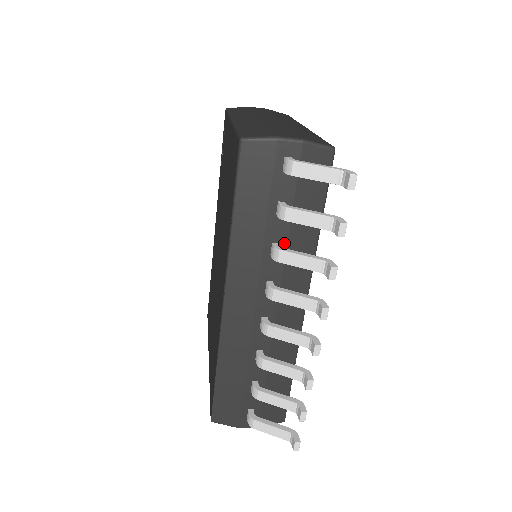
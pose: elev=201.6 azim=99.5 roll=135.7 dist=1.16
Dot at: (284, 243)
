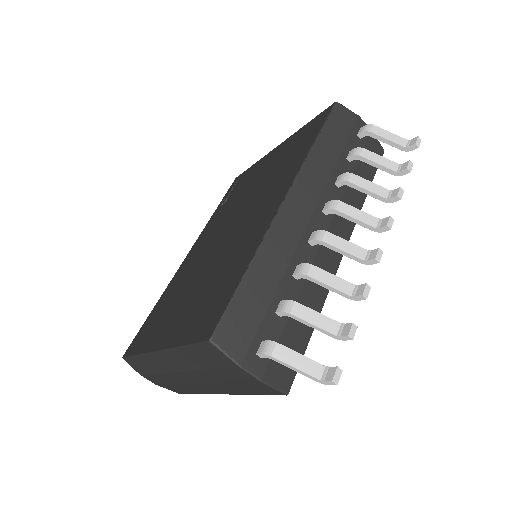
Dot at: occluded
